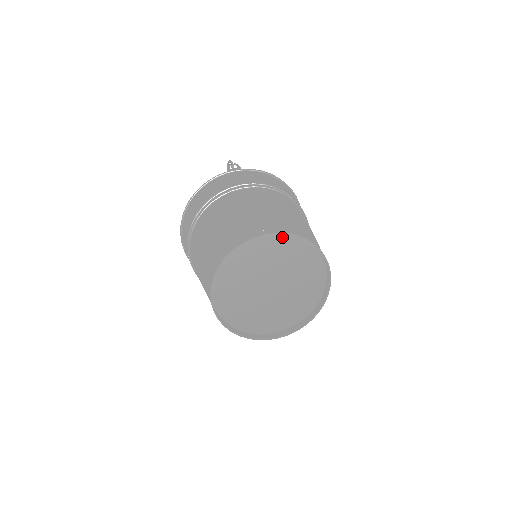
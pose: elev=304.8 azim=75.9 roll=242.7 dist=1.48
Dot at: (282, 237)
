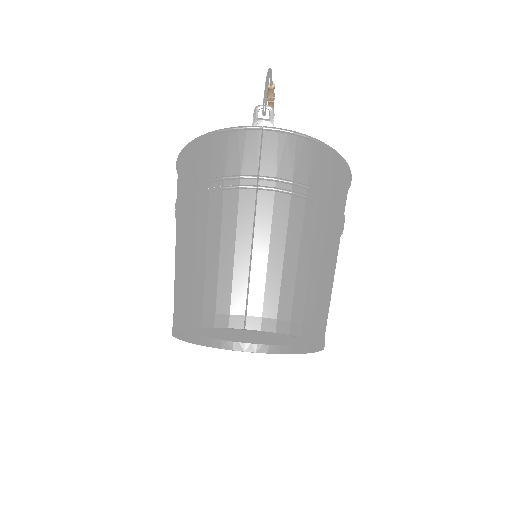
Dot at: occluded
